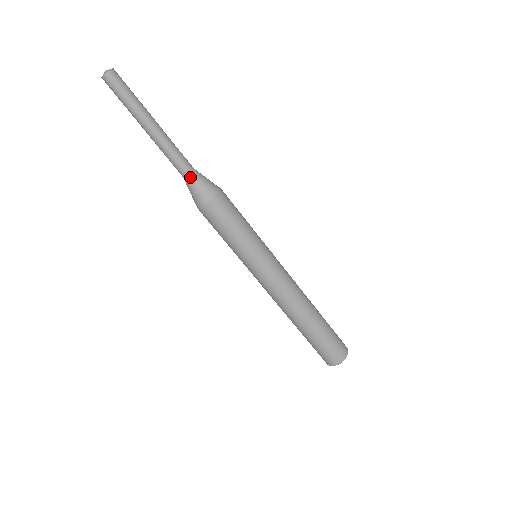
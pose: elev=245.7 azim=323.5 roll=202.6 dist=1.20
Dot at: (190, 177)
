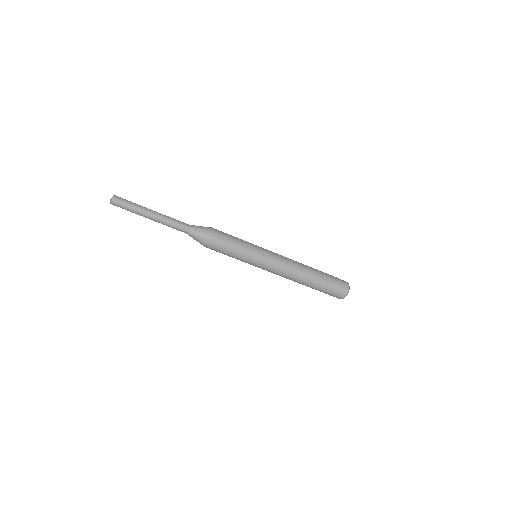
Dot at: occluded
